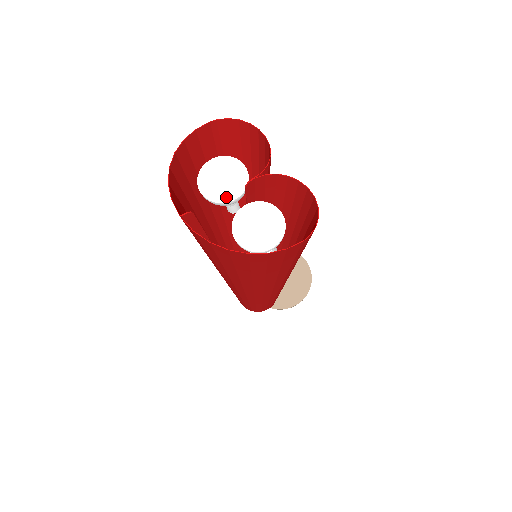
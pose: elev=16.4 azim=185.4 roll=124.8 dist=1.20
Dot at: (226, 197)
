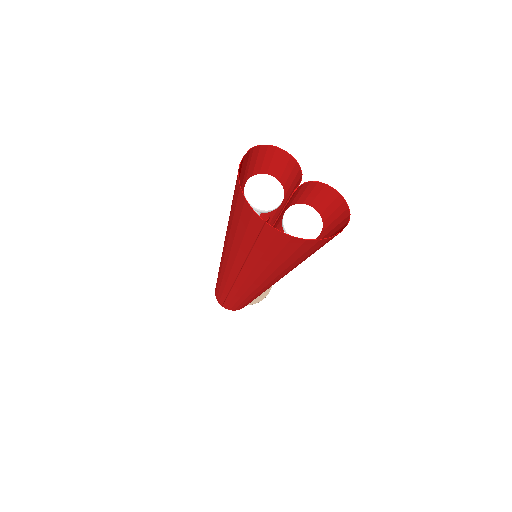
Dot at: (272, 205)
